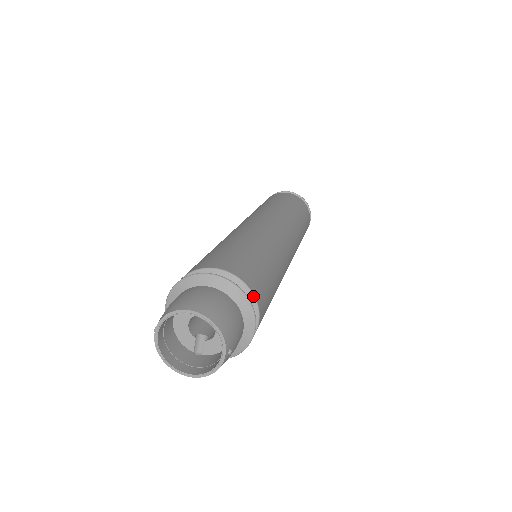
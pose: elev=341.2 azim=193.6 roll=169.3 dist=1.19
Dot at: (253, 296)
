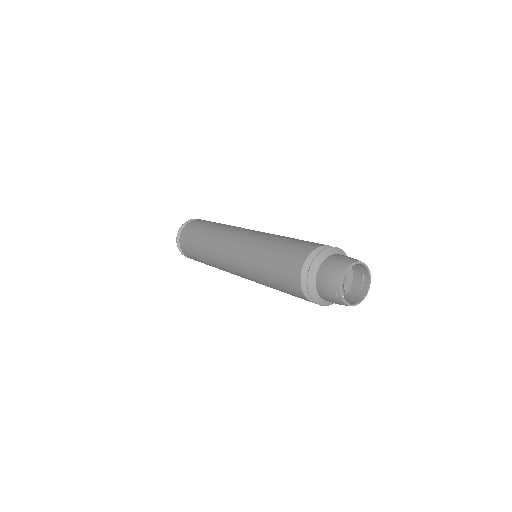
Dot at: occluded
